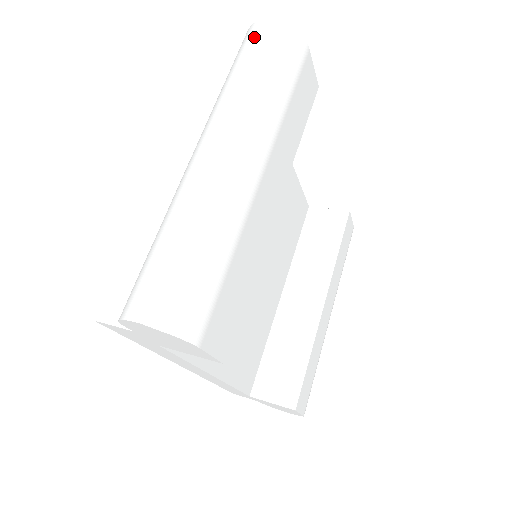
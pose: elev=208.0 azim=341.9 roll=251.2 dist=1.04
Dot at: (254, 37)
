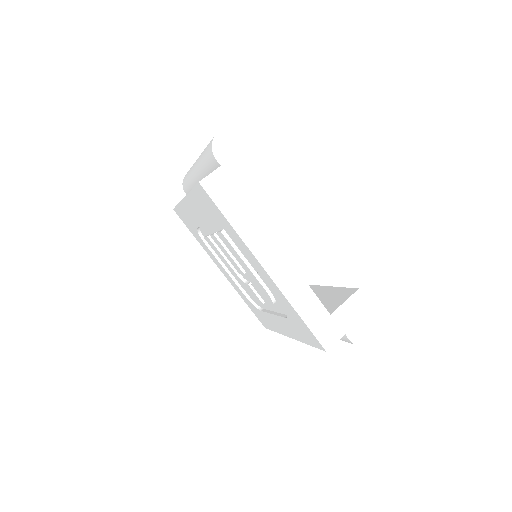
Dot at: occluded
